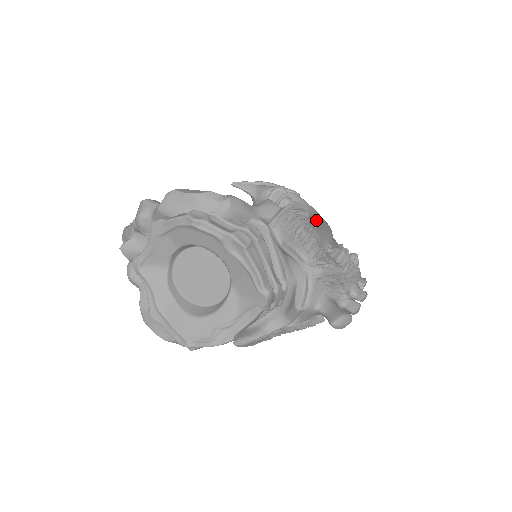
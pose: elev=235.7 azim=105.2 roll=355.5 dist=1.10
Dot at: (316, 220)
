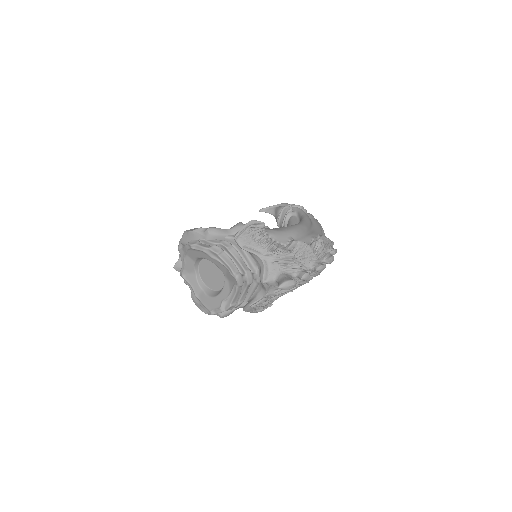
Dot at: occluded
